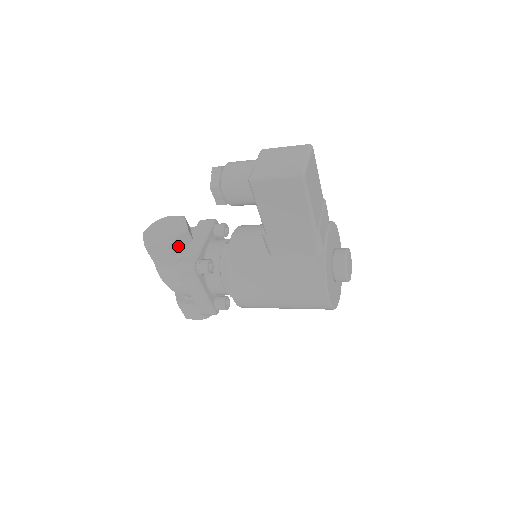
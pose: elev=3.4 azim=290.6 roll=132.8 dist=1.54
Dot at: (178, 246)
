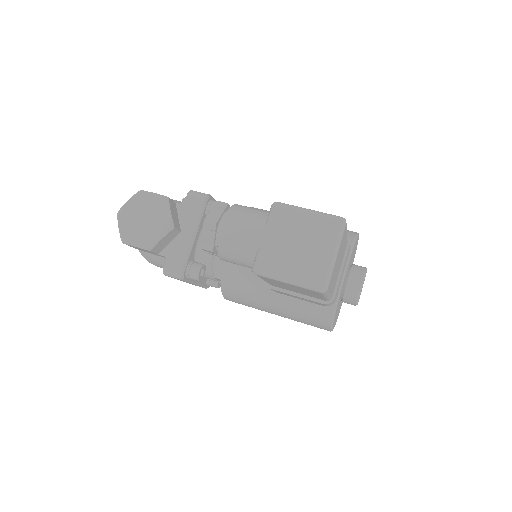
Dot at: (162, 244)
